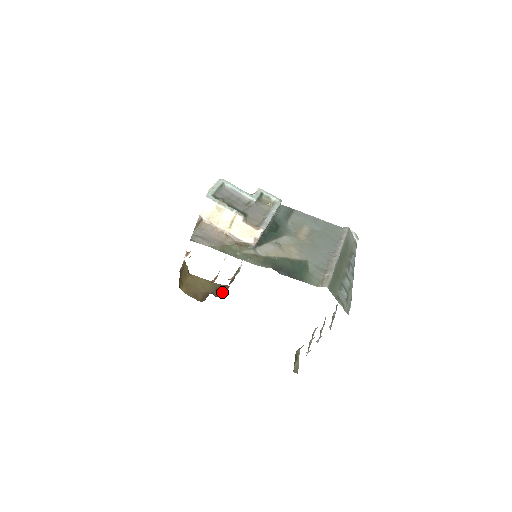
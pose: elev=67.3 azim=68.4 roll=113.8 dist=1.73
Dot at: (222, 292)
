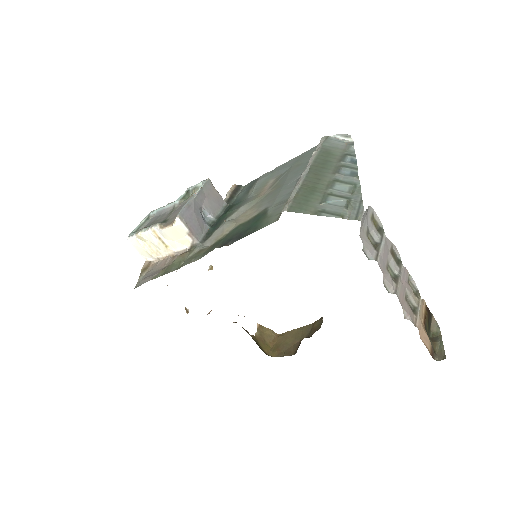
Dot at: (317, 328)
